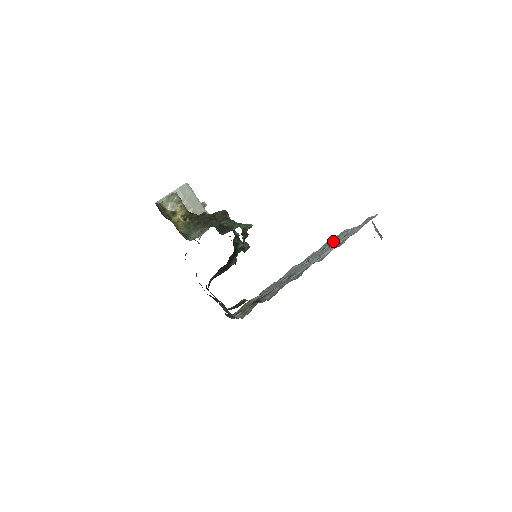
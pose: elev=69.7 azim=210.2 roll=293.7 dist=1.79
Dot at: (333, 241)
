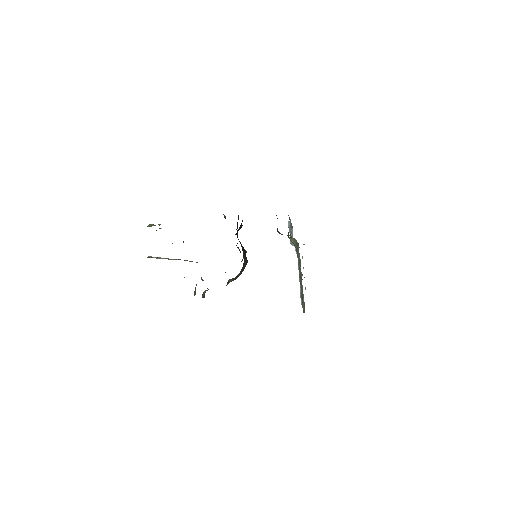
Dot at: occluded
